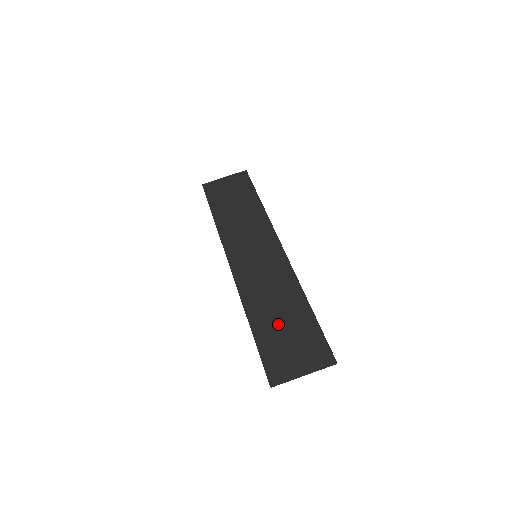
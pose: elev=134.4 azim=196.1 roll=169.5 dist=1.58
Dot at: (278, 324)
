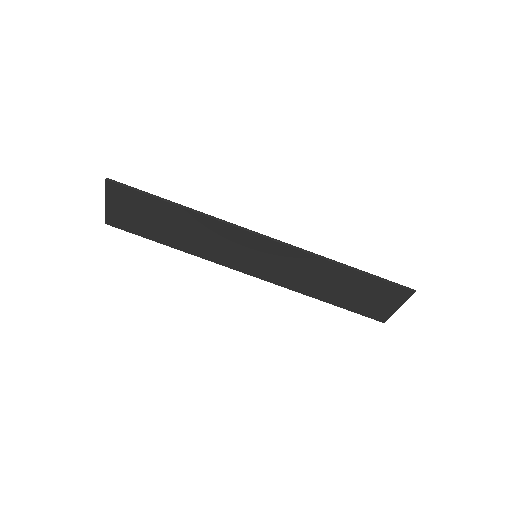
Dot at: (343, 292)
